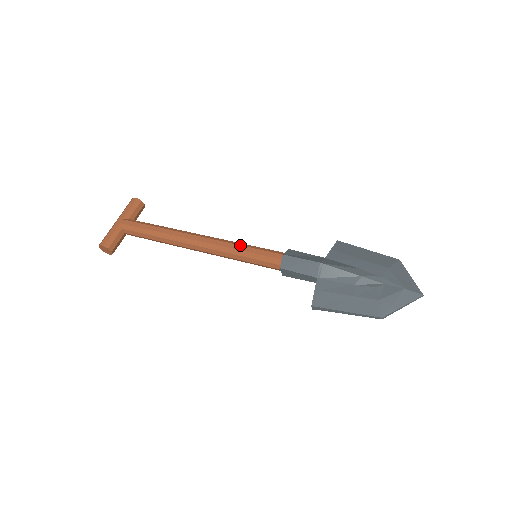
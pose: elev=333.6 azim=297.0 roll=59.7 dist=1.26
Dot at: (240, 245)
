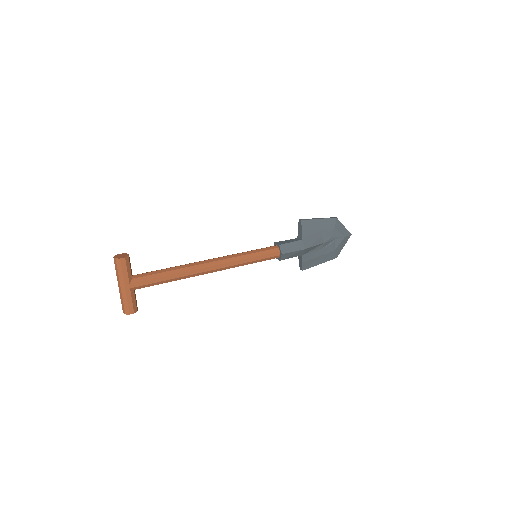
Dot at: (248, 259)
